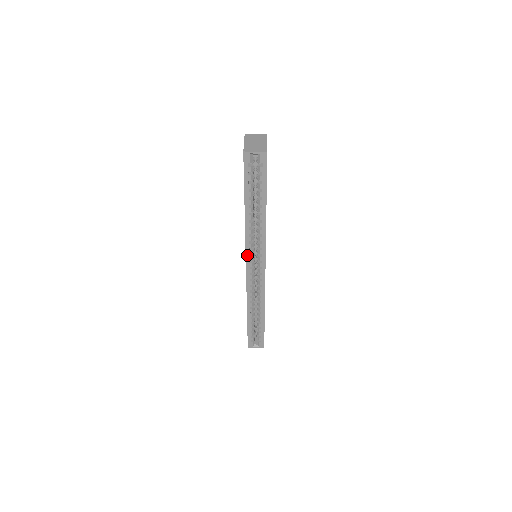
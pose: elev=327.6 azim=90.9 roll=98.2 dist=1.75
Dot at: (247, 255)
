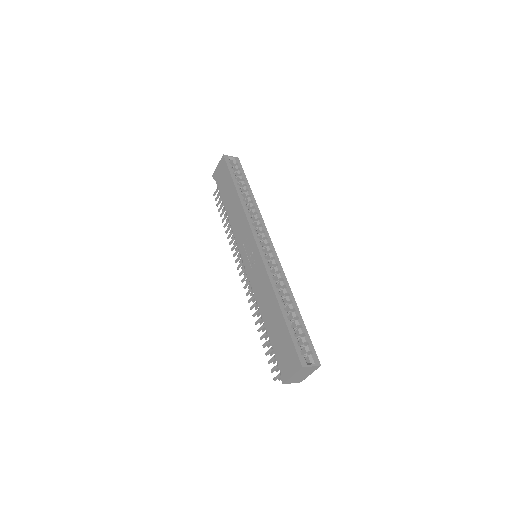
Dot at: (252, 230)
